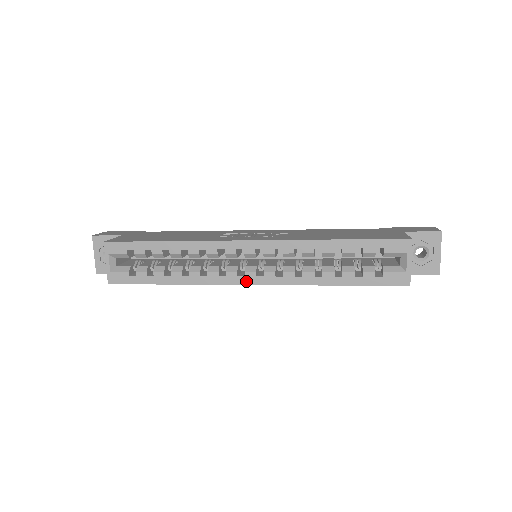
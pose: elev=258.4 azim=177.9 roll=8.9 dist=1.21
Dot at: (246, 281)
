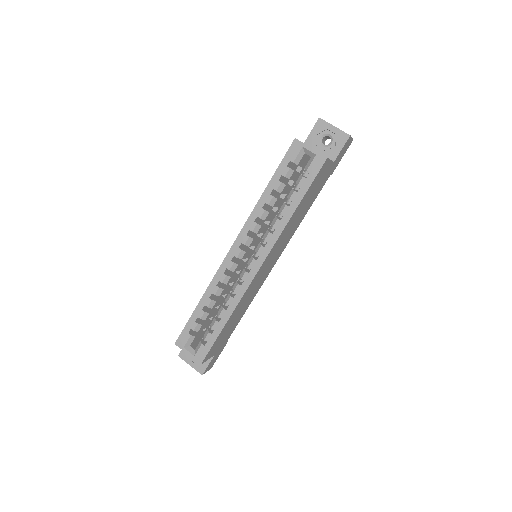
Dot at: (255, 270)
